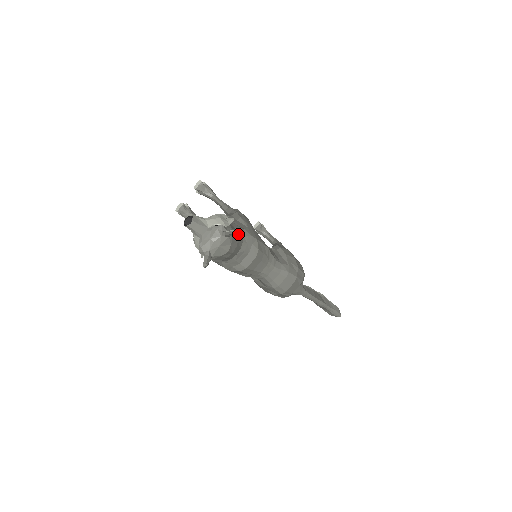
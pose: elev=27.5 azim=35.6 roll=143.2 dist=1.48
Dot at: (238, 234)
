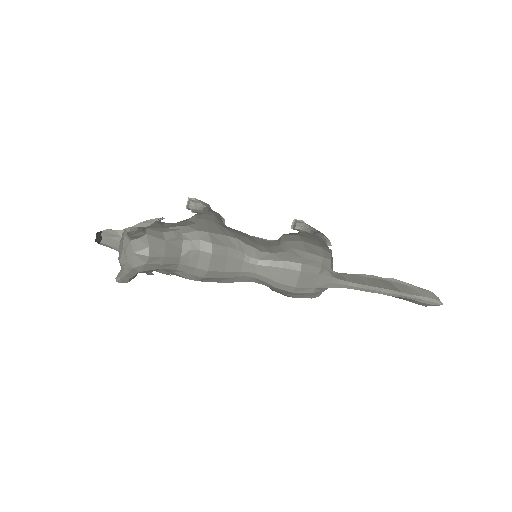
Dot at: (167, 233)
